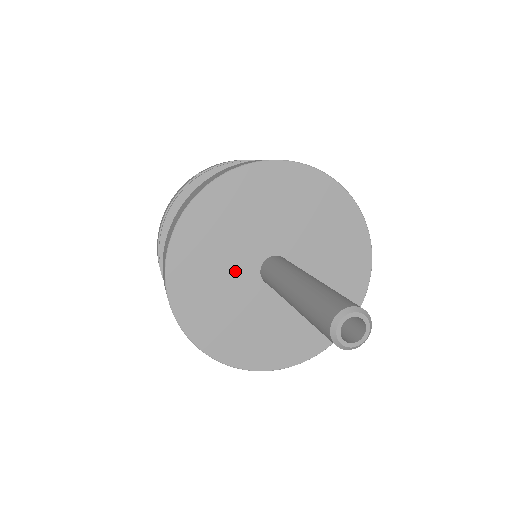
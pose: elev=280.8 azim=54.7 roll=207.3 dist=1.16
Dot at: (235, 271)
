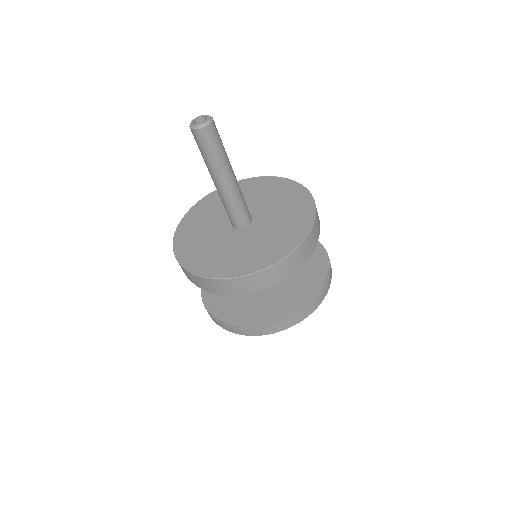
Dot at: (225, 241)
